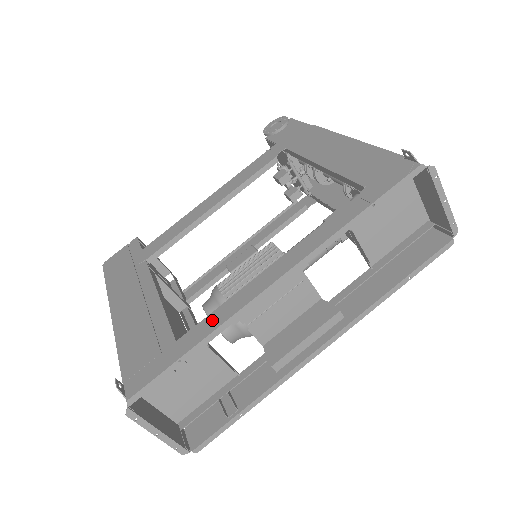
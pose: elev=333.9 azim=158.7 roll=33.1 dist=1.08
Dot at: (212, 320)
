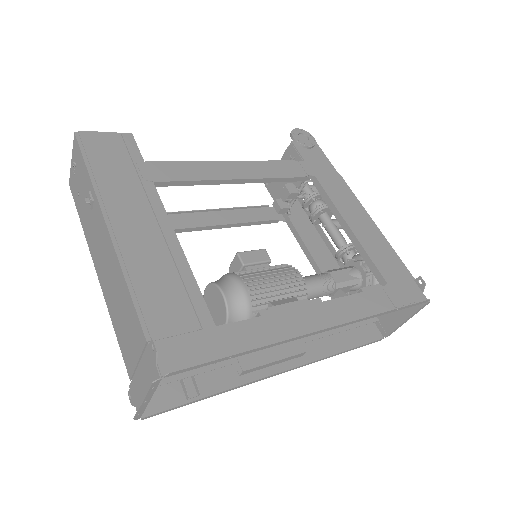
Dot at: (258, 327)
